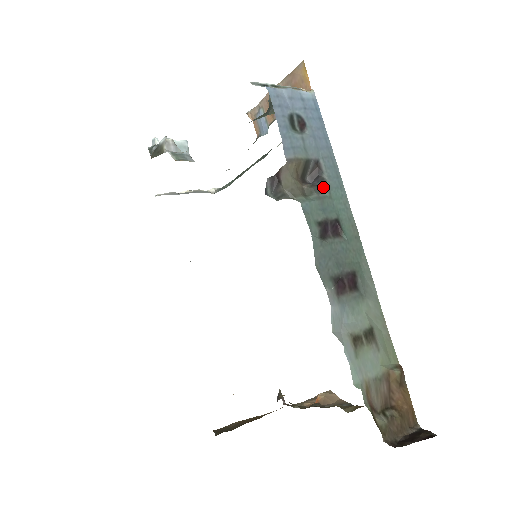
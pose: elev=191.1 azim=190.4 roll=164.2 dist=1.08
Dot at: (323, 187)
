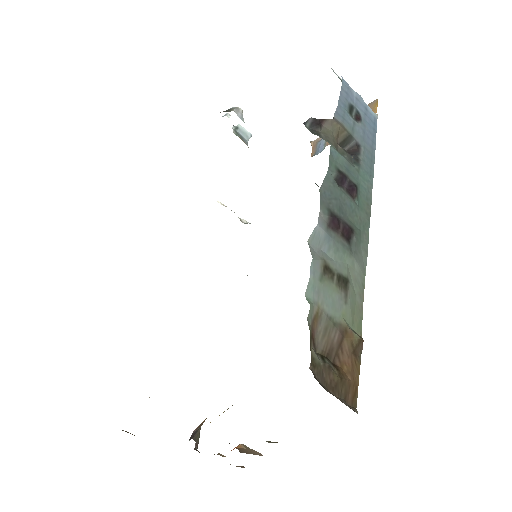
Dot at: (355, 161)
